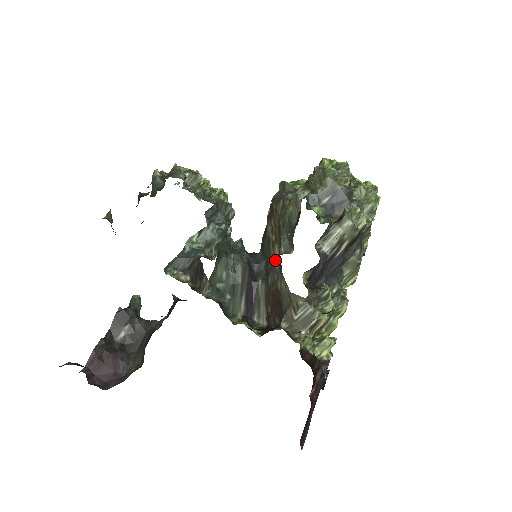
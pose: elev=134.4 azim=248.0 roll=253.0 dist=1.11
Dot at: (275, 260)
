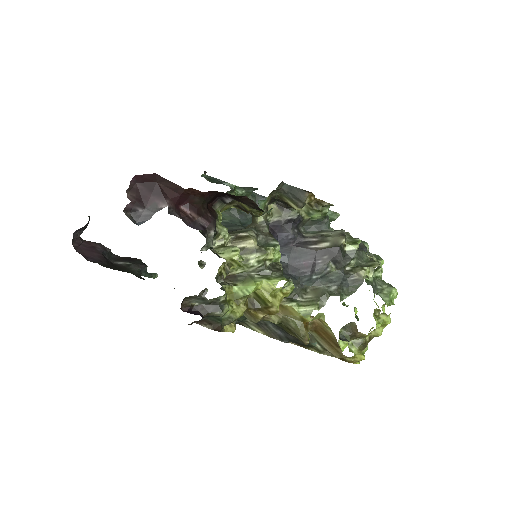
Dot at: occluded
